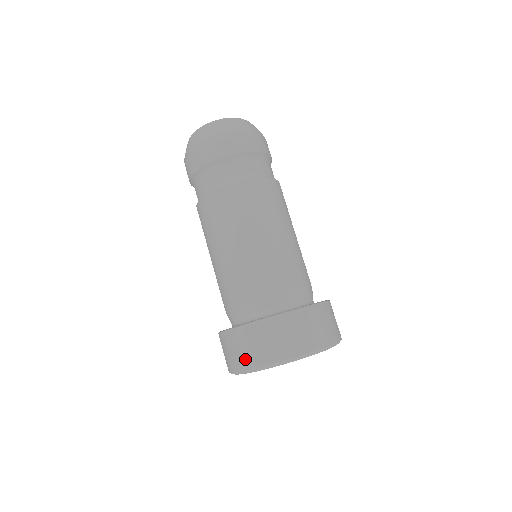
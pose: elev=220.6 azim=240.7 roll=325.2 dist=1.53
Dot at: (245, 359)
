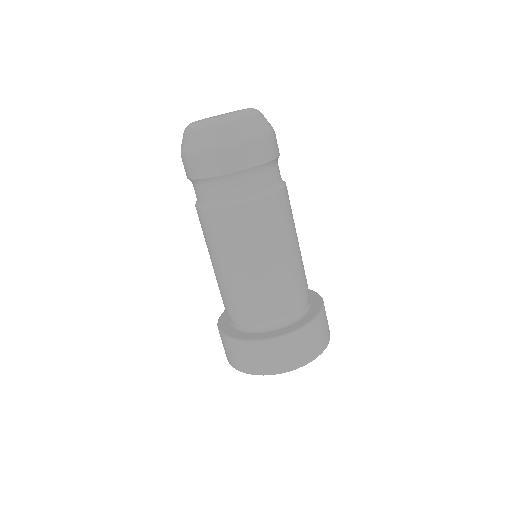
Dot at: (262, 367)
